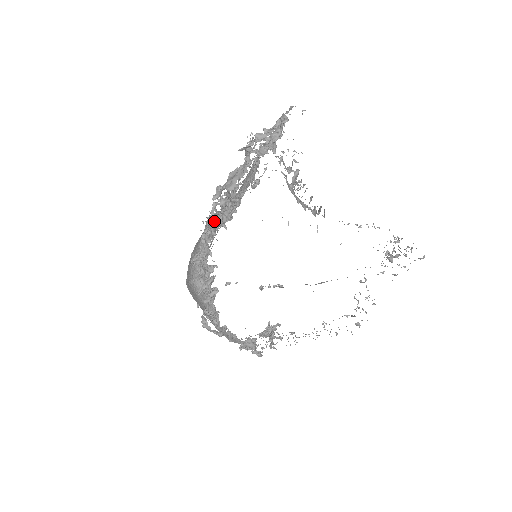
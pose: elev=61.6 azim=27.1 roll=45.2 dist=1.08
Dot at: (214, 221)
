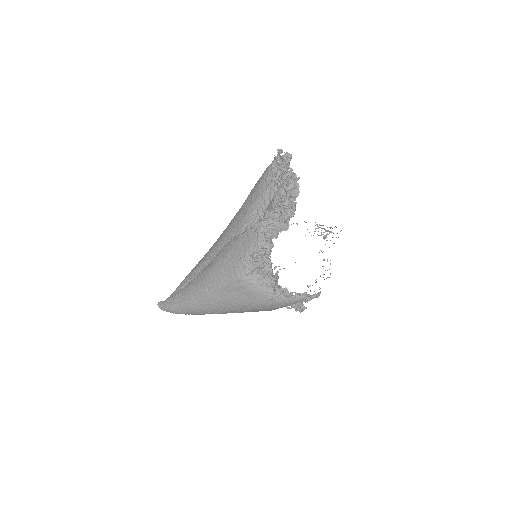
Dot at: (268, 224)
